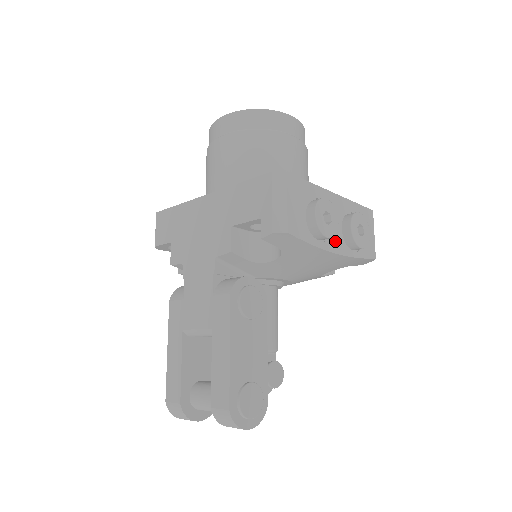
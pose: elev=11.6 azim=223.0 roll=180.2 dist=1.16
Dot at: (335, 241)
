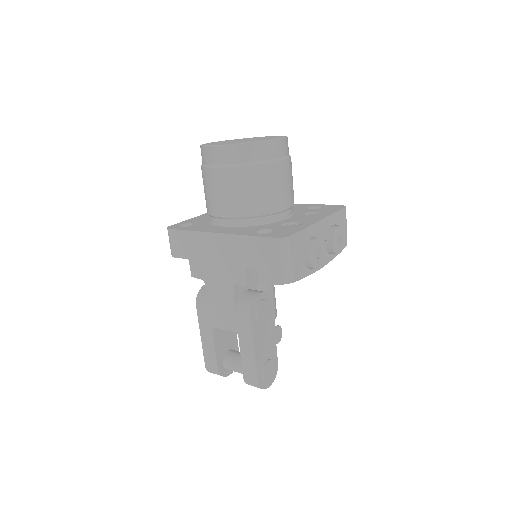
Dot at: occluded
